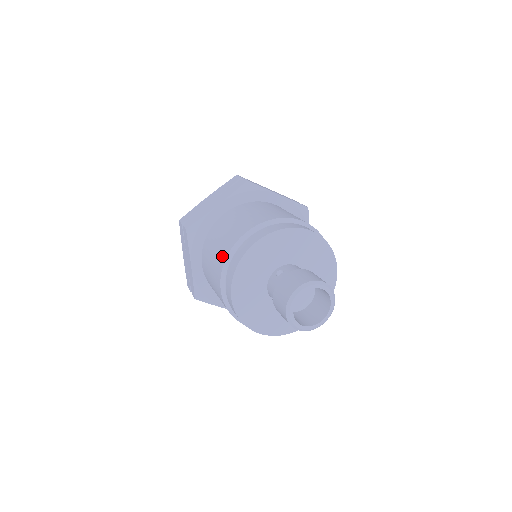
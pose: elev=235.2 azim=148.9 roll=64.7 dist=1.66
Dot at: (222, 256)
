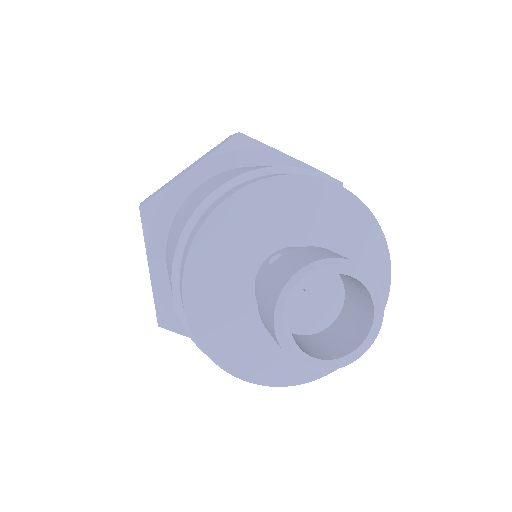
Dot at: (177, 235)
